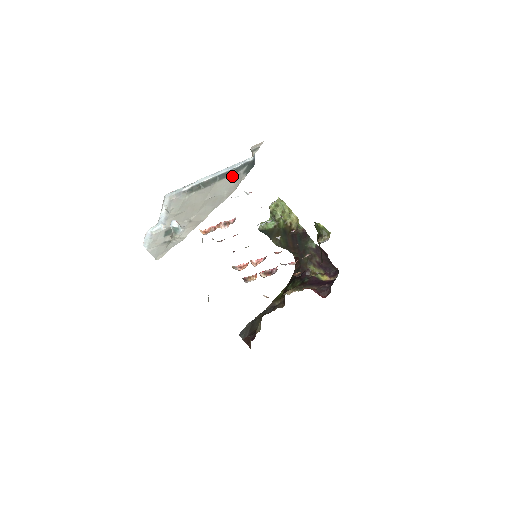
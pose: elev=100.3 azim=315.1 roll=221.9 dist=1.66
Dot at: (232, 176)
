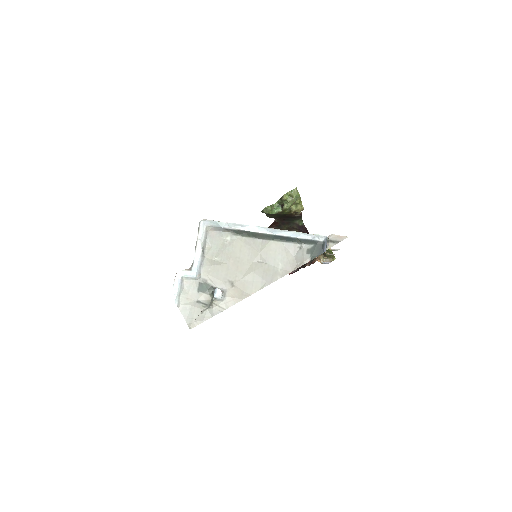
Dot at: (292, 245)
